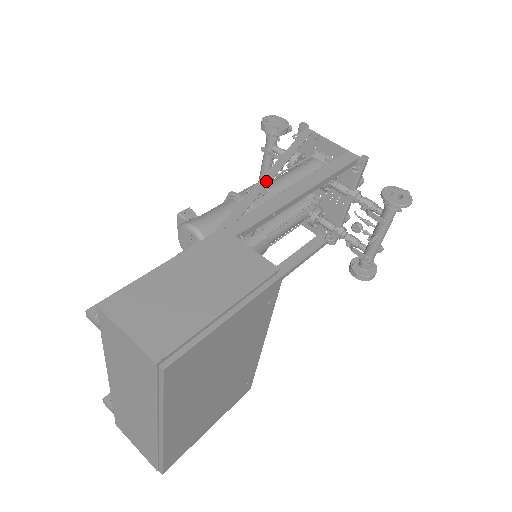
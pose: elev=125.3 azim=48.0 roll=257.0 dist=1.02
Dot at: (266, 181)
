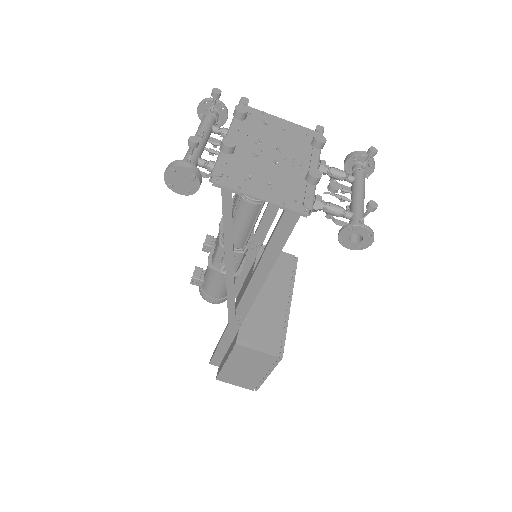
Dot at: (231, 279)
